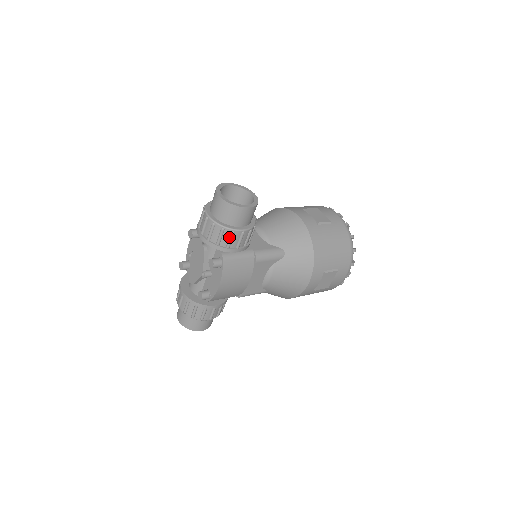
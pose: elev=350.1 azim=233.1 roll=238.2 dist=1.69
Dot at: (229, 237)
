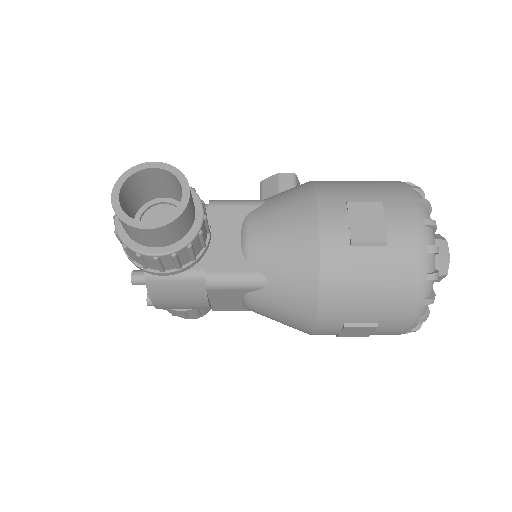
Dot at: (138, 258)
